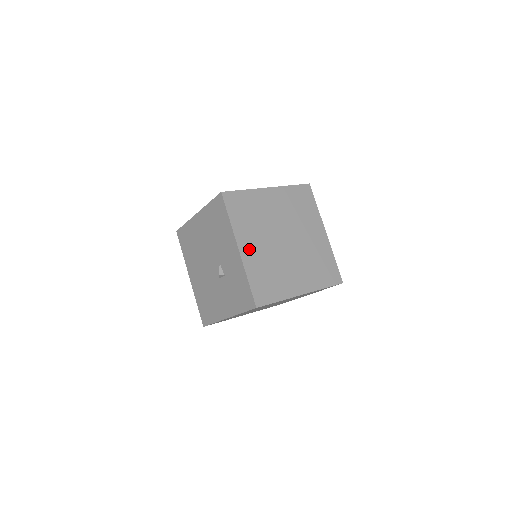
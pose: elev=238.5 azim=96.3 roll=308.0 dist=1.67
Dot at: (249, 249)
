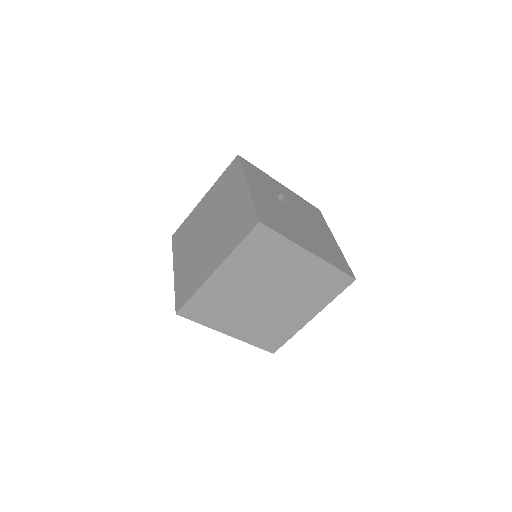
Dot at: (237, 329)
